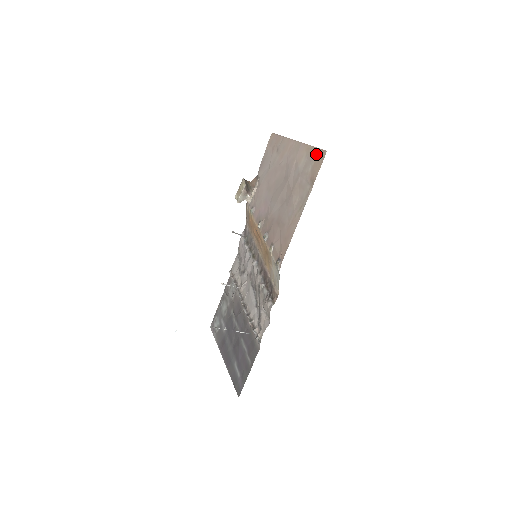
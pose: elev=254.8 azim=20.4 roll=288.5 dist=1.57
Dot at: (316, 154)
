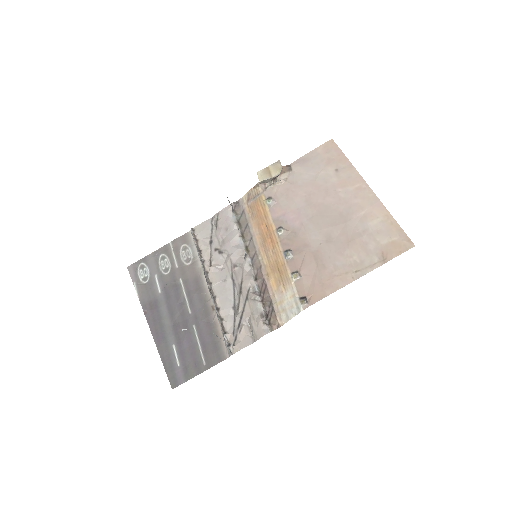
Dot at: (399, 235)
